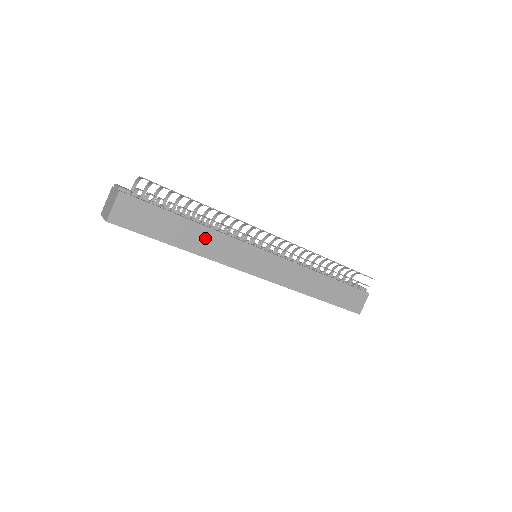
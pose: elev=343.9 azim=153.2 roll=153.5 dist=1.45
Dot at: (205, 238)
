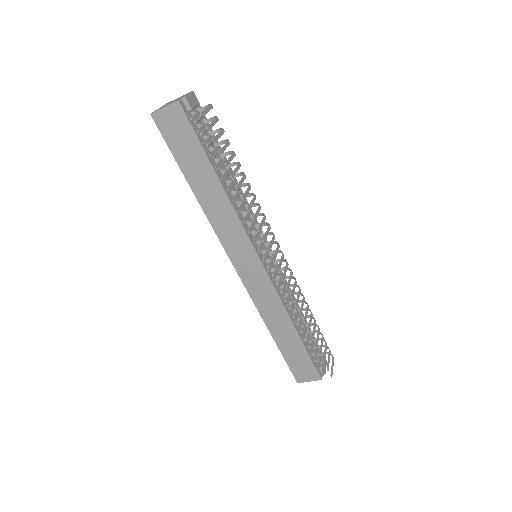
Dot at: (219, 202)
